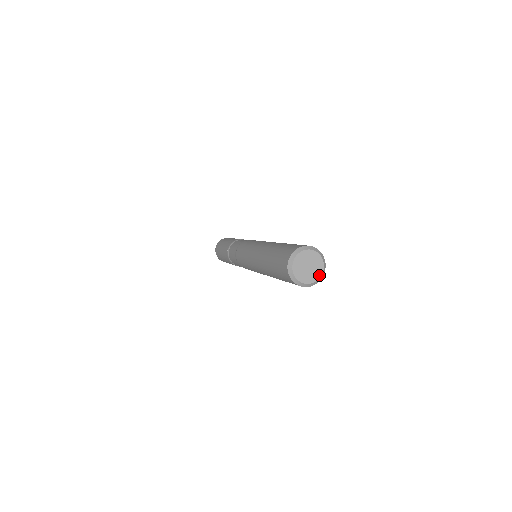
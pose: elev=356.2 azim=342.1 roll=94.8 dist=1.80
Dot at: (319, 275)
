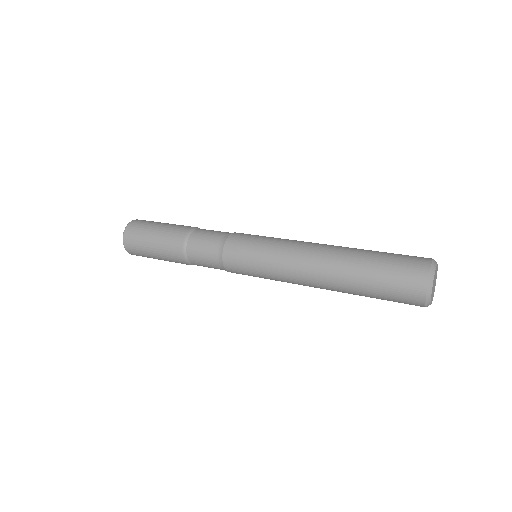
Dot at: occluded
